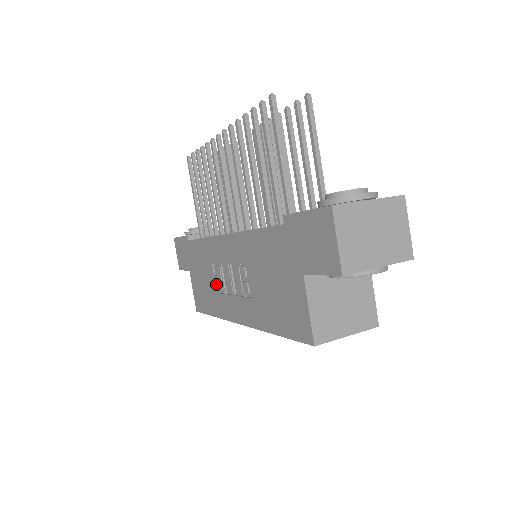
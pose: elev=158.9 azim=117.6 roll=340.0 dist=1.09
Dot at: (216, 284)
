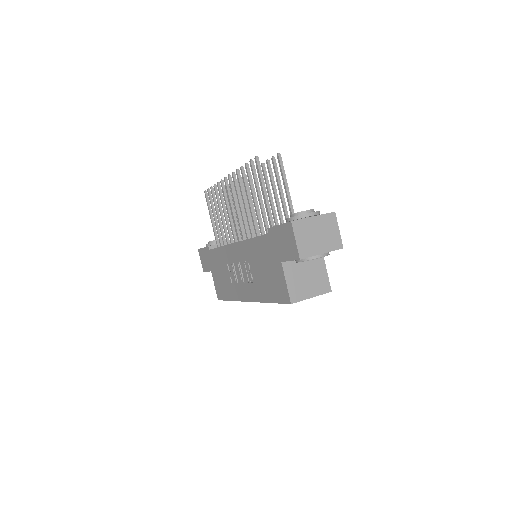
Dot at: (231, 278)
